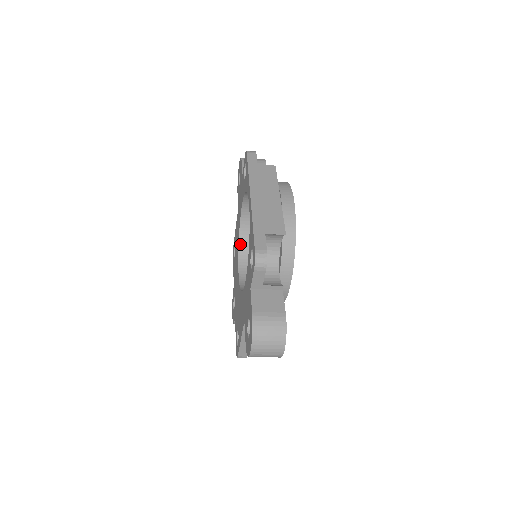
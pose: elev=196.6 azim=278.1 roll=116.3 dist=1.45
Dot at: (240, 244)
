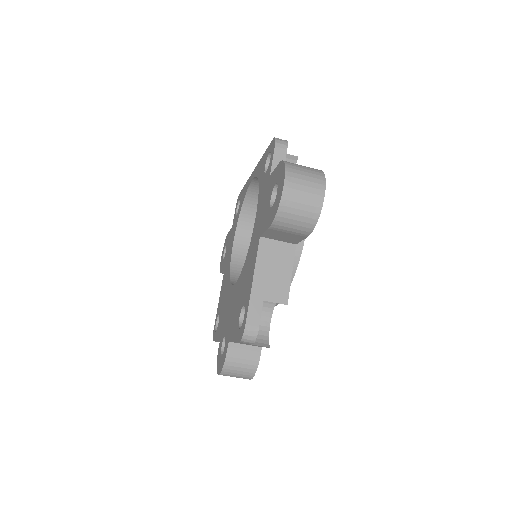
Dot at: (231, 276)
